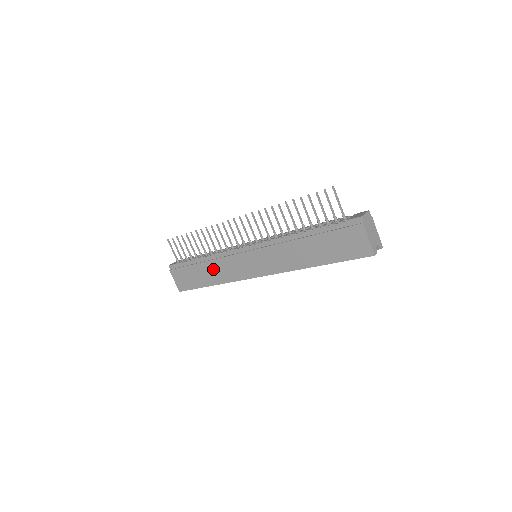
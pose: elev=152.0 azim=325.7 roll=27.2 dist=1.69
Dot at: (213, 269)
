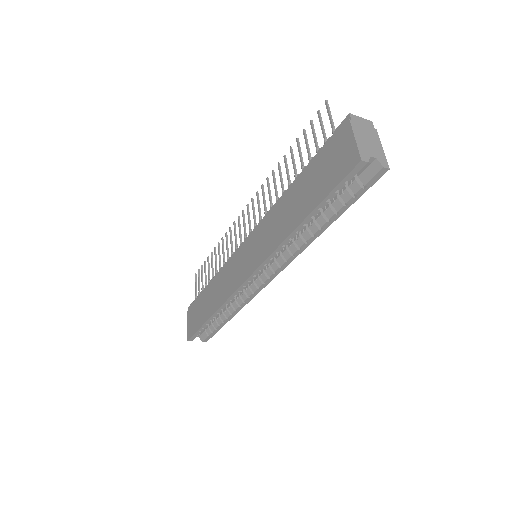
Dot at: (216, 290)
